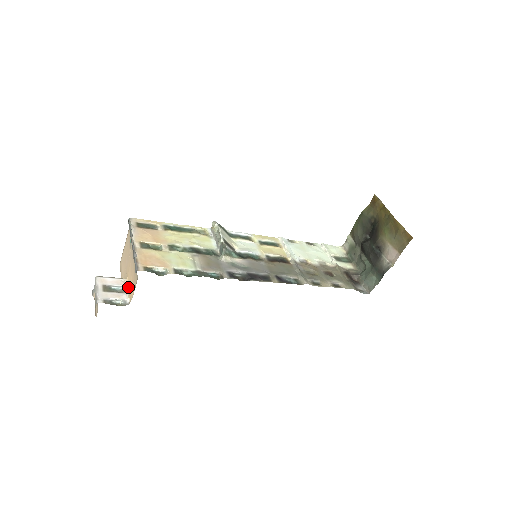
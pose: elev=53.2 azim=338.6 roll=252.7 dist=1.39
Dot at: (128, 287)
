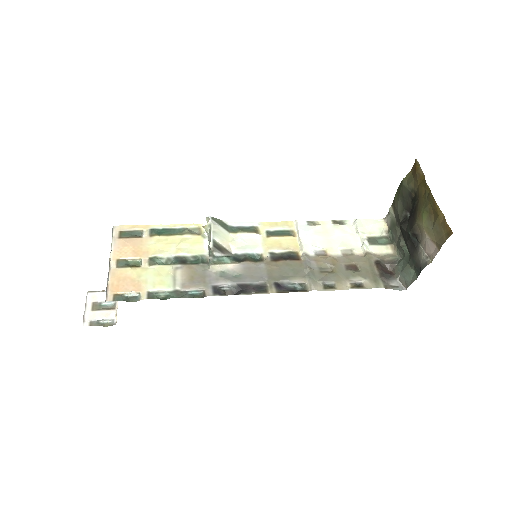
Dot at: (117, 303)
